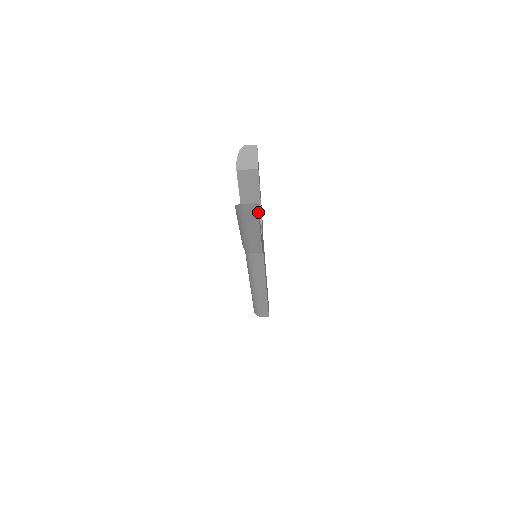
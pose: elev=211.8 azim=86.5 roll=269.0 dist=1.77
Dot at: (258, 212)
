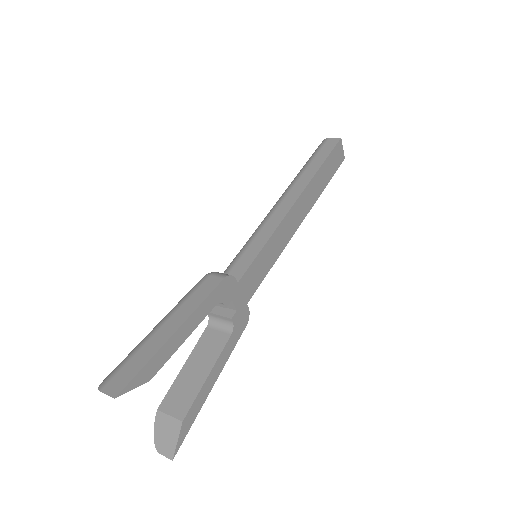
Dot at: (186, 430)
